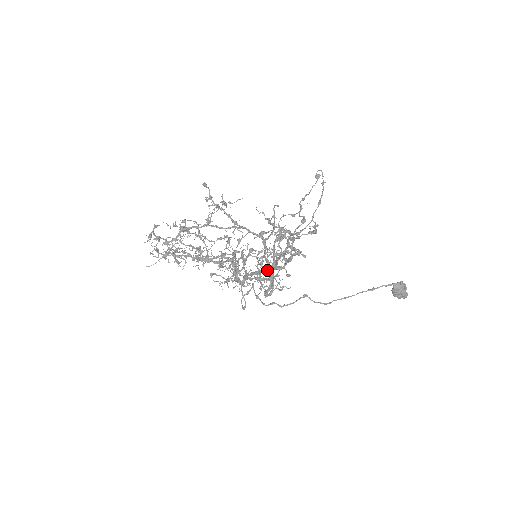
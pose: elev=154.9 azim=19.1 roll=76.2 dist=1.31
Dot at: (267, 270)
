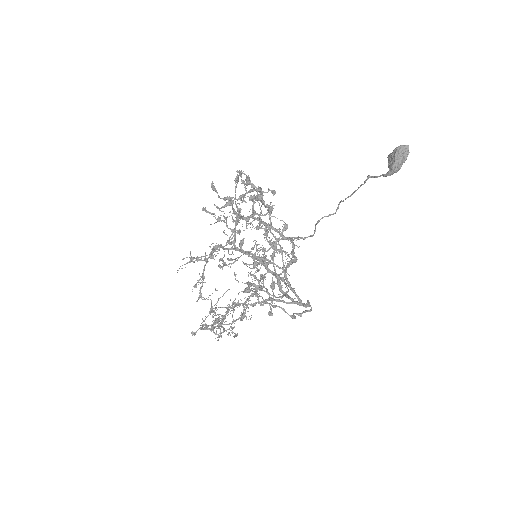
Dot at: occluded
